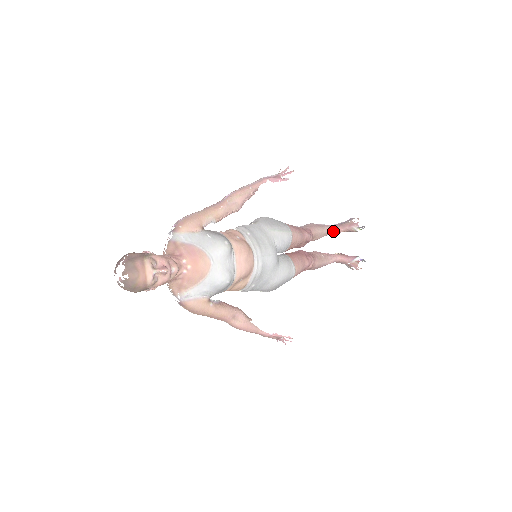
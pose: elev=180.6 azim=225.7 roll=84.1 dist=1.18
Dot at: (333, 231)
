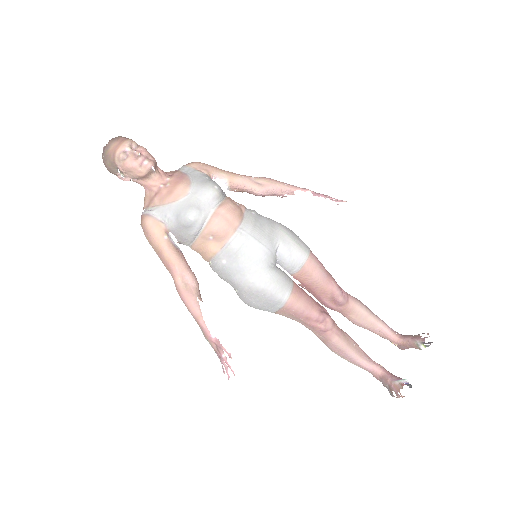
Dot at: (388, 333)
